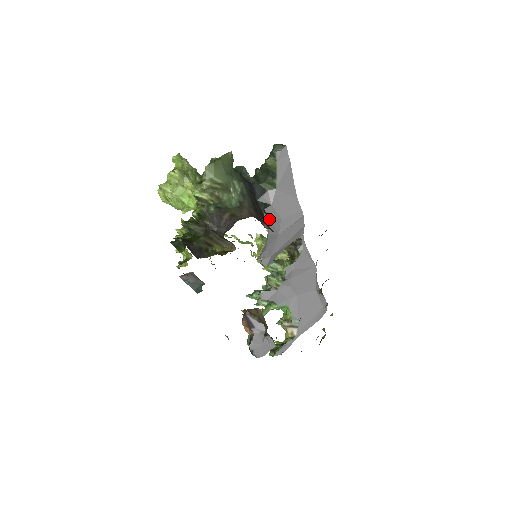
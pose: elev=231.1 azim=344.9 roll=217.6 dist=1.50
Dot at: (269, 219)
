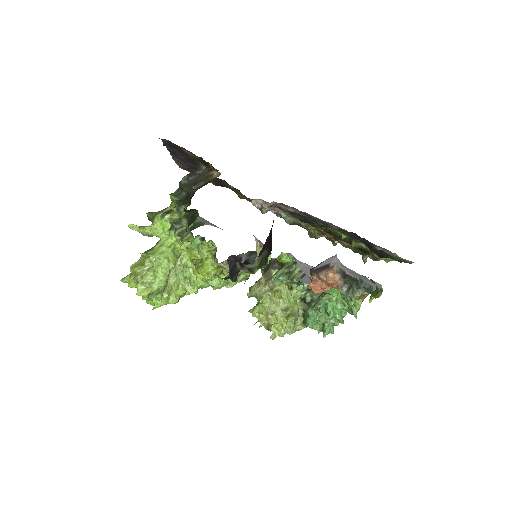
Dot at: occluded
